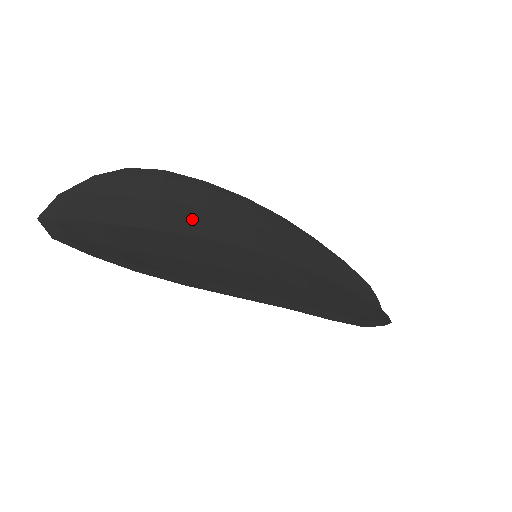
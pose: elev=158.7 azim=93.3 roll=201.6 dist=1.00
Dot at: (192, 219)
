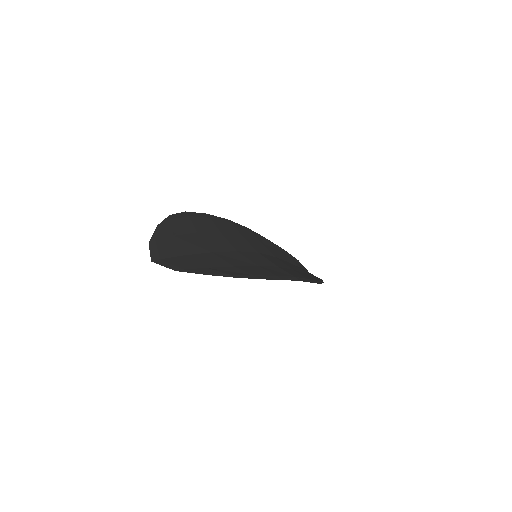
Dot at: (219, 241)
